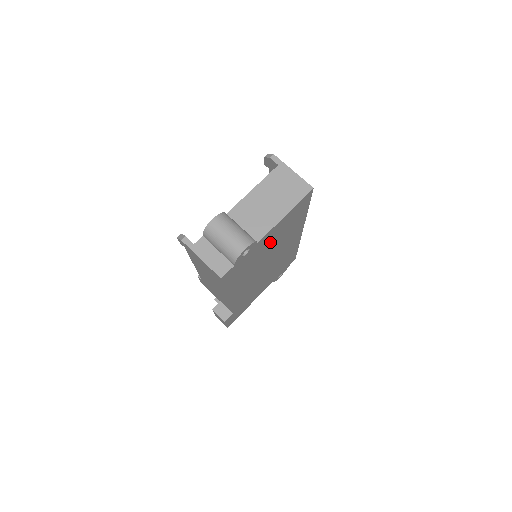
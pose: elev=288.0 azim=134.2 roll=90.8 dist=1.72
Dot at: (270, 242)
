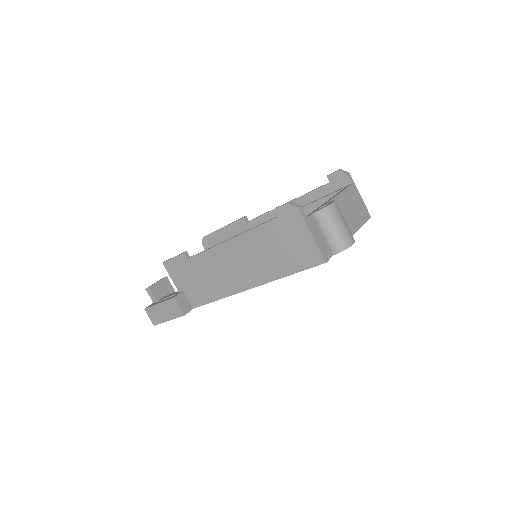
Dot at: occluded
